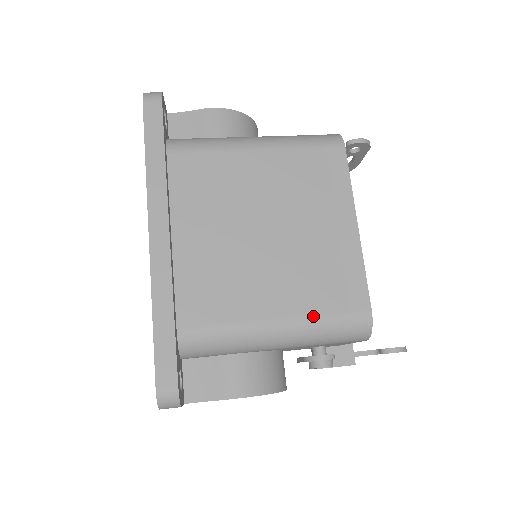
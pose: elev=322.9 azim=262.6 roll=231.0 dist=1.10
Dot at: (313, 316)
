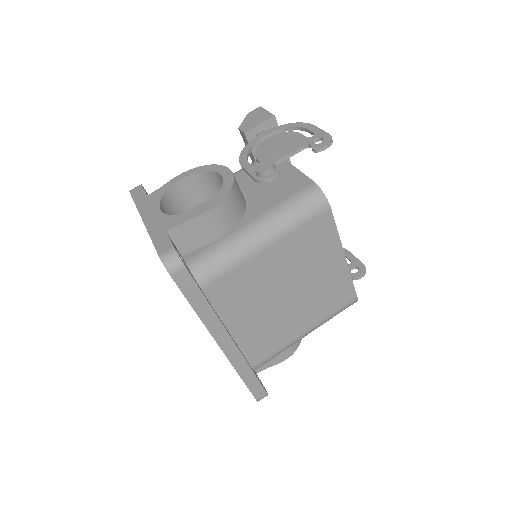
Dot at: (325, 319)
